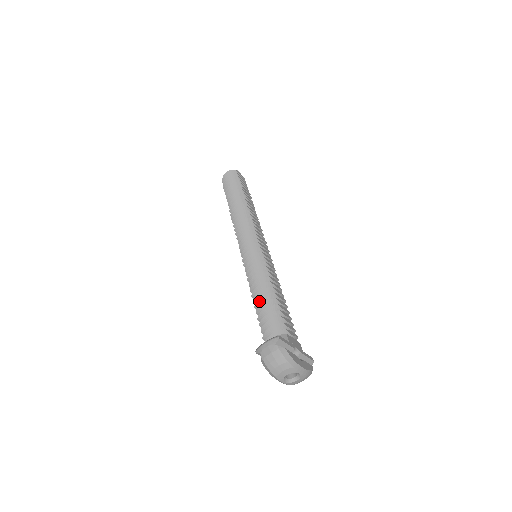
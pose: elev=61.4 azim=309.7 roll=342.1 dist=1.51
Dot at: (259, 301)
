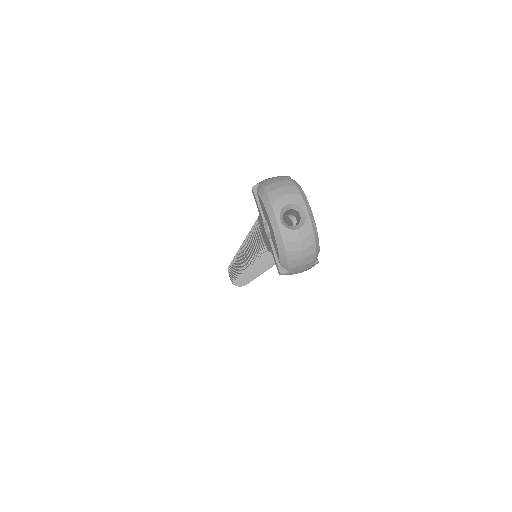
Dot at: occluded
